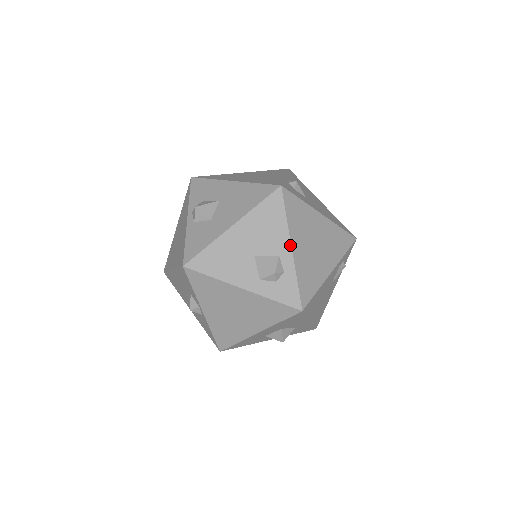
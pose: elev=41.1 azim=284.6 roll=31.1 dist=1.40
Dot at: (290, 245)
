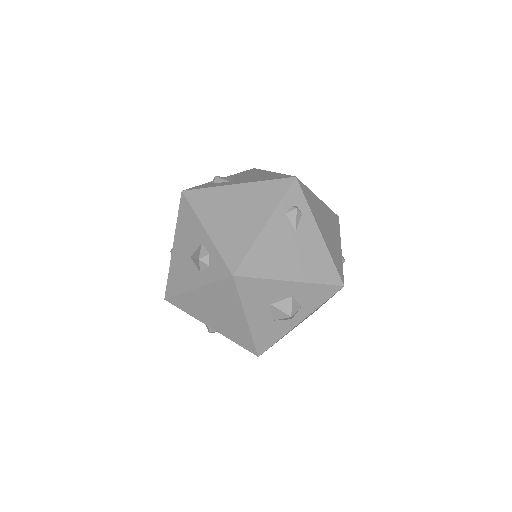
Dot at: (204, 229)
